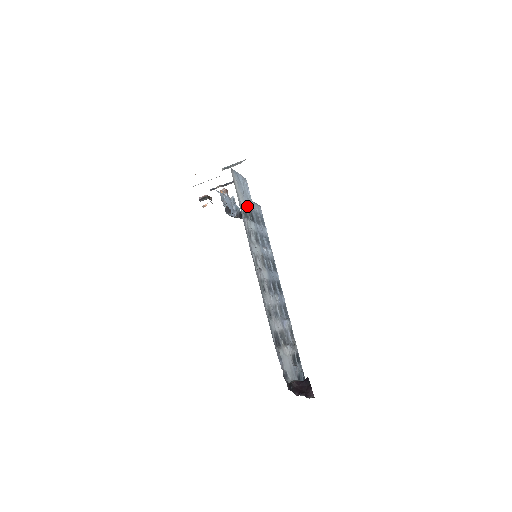
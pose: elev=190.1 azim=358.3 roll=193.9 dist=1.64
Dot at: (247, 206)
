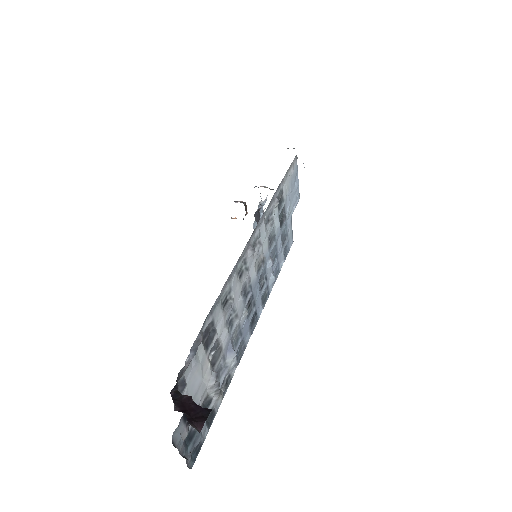
Dot at: (285, 205)
